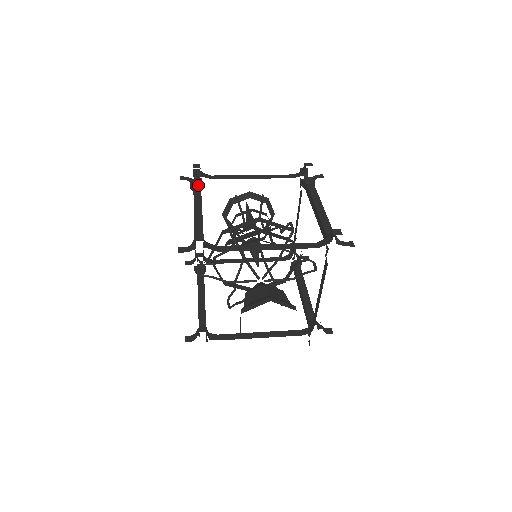
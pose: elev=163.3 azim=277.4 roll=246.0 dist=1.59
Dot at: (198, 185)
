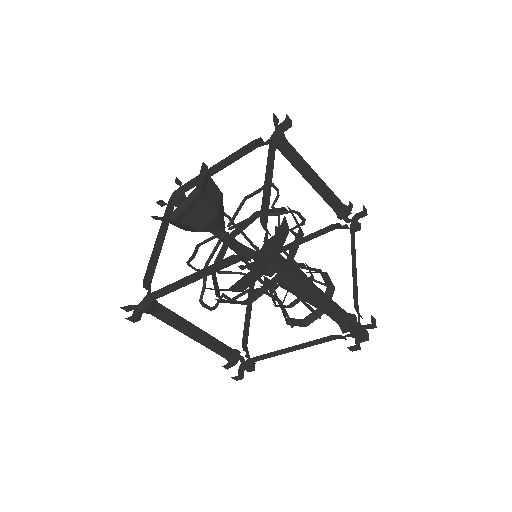
Dot at: (244, 249)
